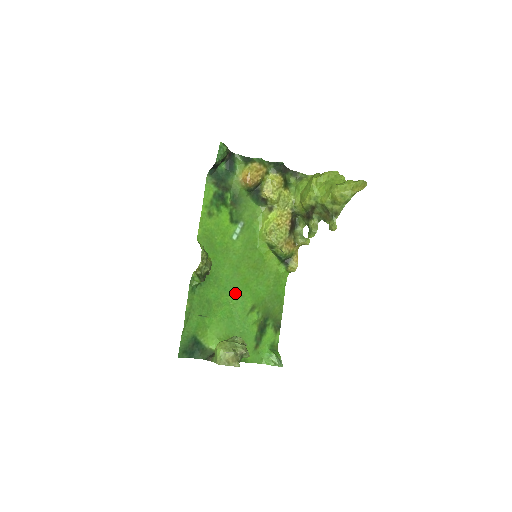
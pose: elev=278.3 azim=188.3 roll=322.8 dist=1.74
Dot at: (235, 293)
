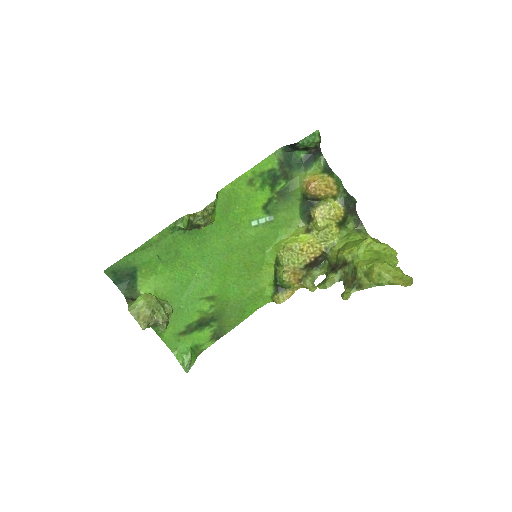
Dot at: (208, 270)
